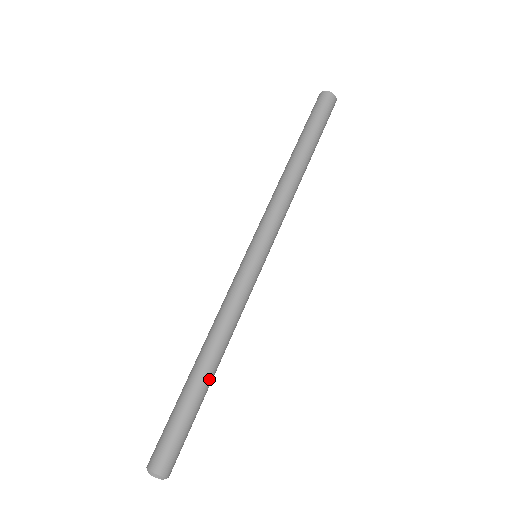
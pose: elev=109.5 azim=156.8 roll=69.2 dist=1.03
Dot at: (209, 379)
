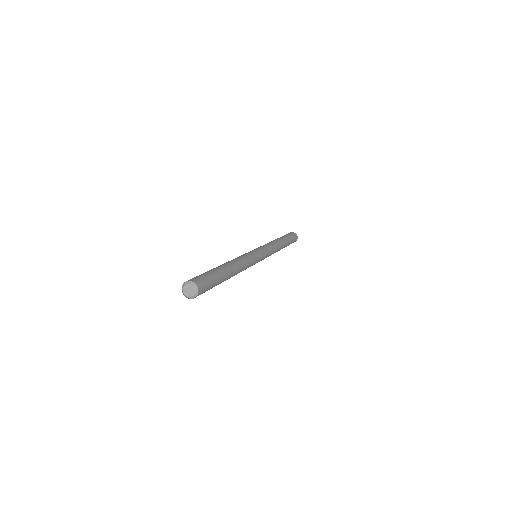
Dot at: (224, 266)
